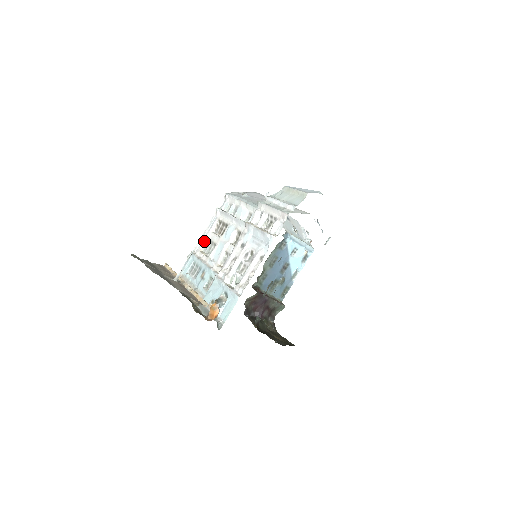
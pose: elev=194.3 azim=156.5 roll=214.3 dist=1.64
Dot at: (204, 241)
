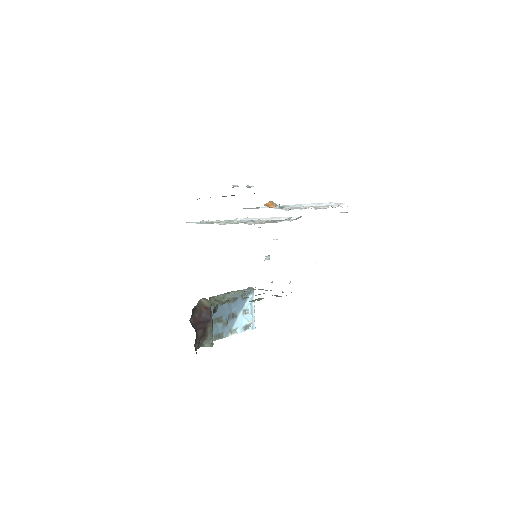
Dot at: occluded
